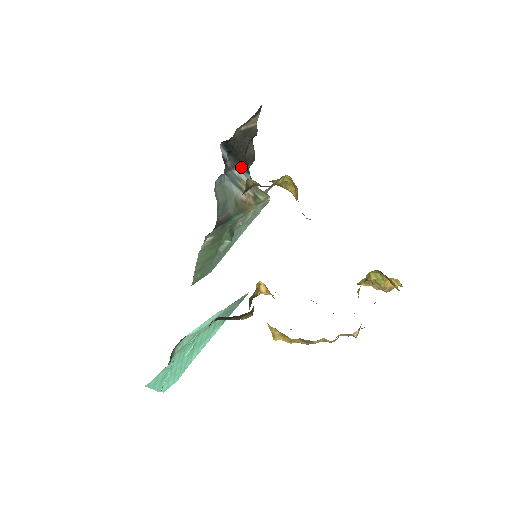
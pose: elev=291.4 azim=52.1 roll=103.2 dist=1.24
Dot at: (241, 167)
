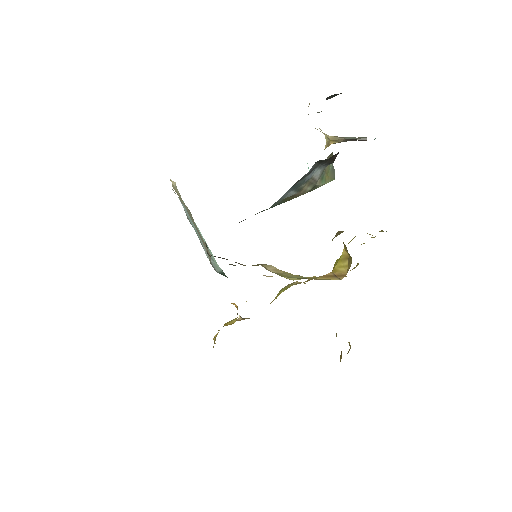
Dot at: (325, 162)
